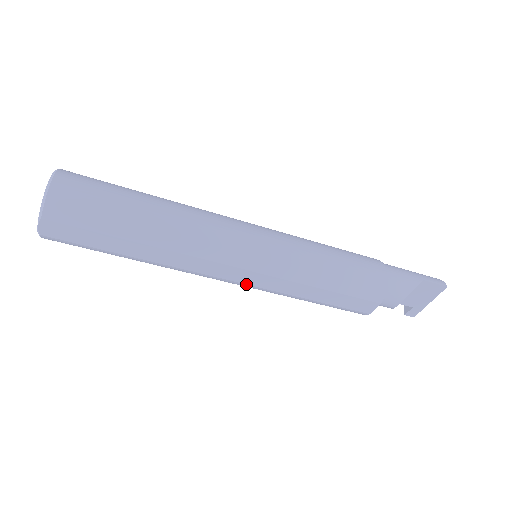
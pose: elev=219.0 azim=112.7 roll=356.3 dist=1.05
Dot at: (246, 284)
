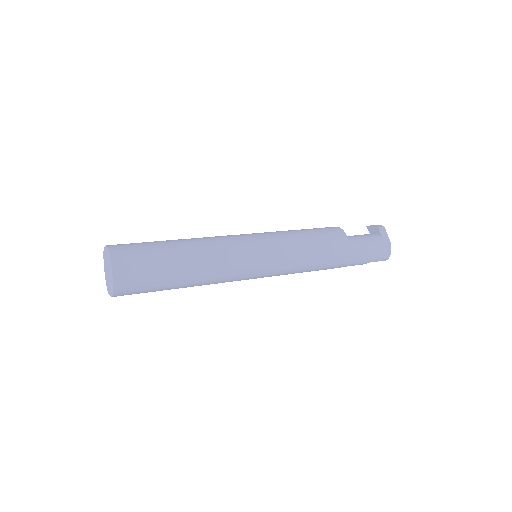
Dot at: occluded
